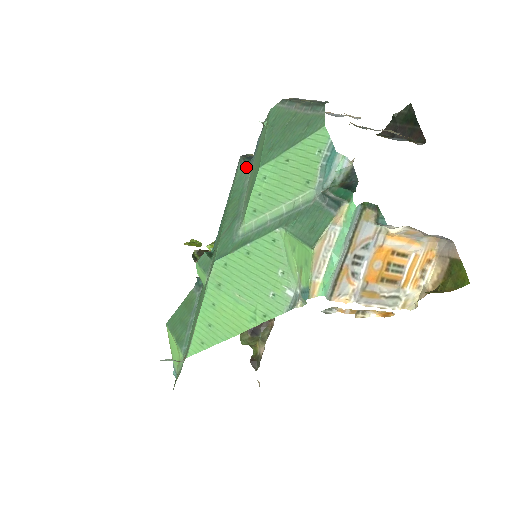
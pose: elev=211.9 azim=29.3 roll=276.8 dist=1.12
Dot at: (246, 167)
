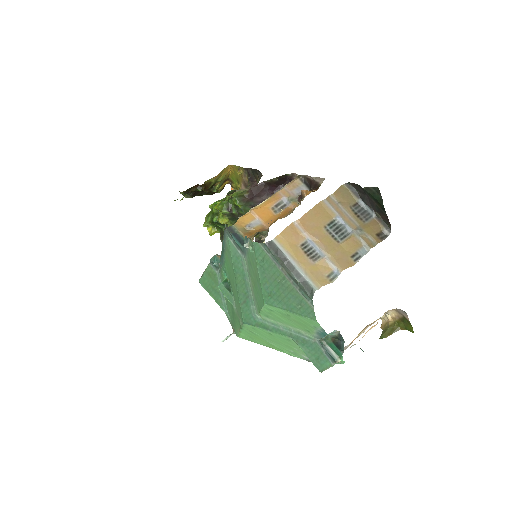
Dot at: (238, 248)
